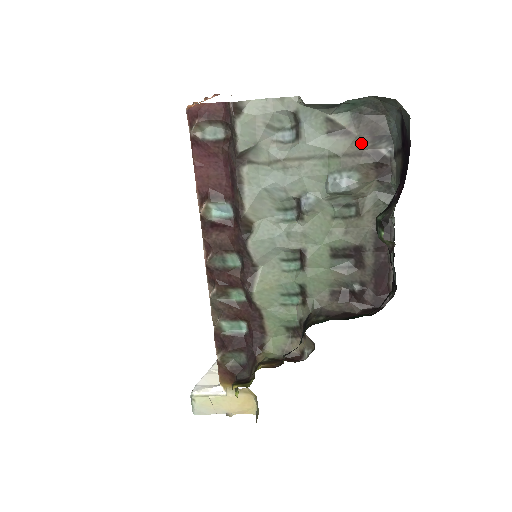
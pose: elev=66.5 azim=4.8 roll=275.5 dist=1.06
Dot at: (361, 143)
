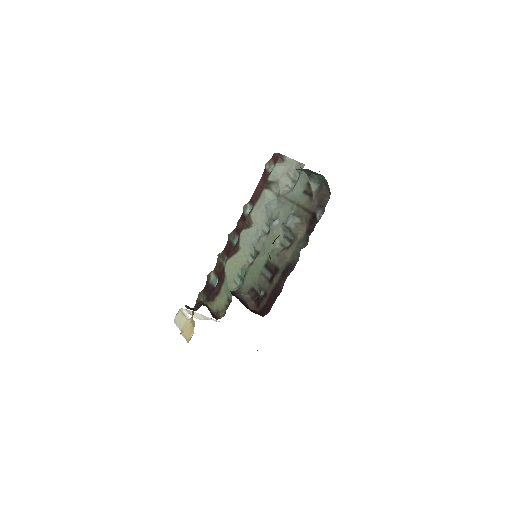
Dot at: (312, 205)
